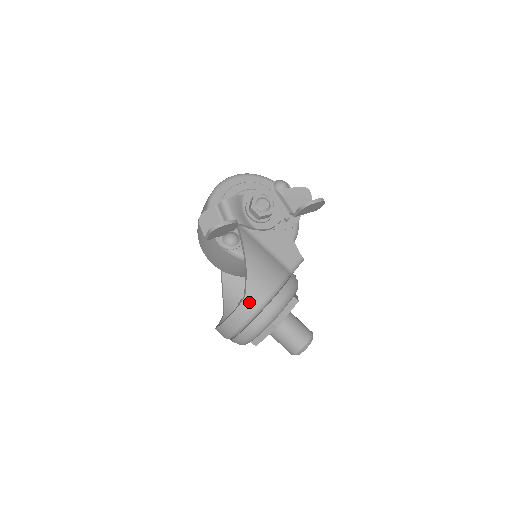
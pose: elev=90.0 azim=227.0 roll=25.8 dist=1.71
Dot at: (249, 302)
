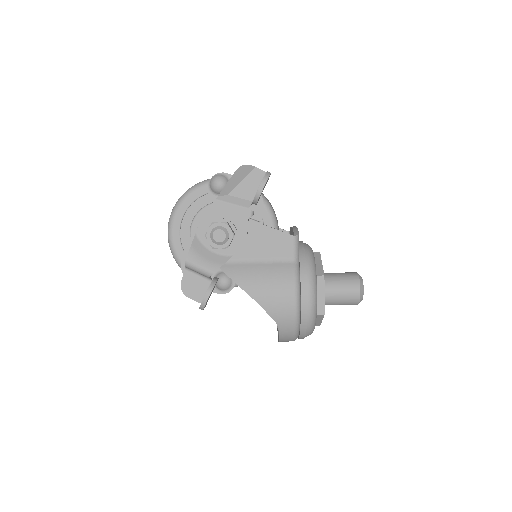
Dot at: (284, 325)
